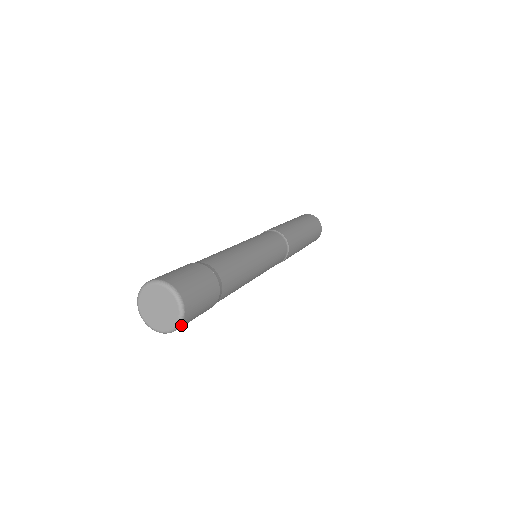
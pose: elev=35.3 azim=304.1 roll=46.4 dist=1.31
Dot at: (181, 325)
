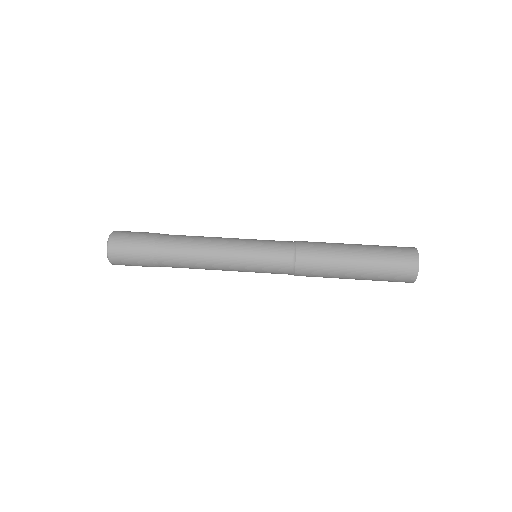
Dot at: (113, 264)
